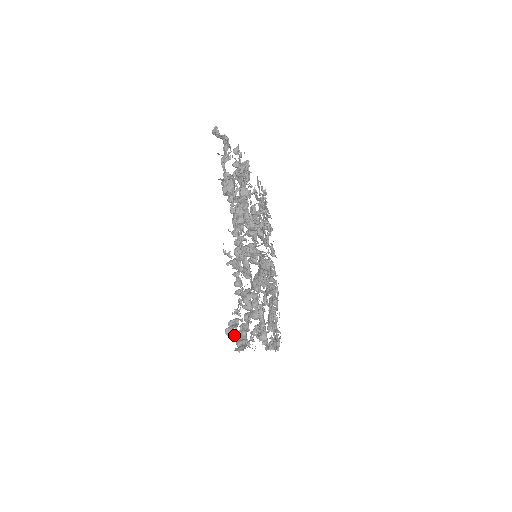
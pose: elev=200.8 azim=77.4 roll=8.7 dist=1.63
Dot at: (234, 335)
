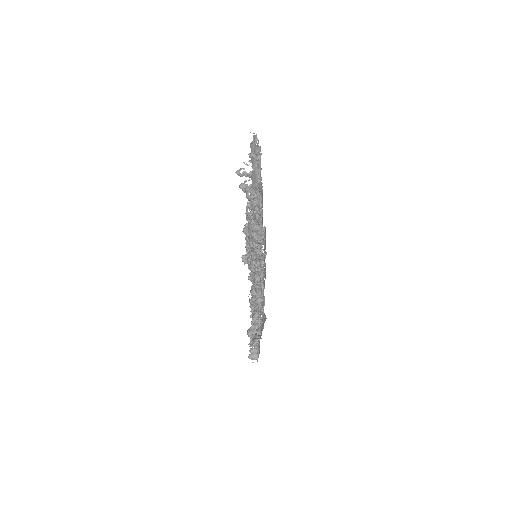
Dot at: occluded
